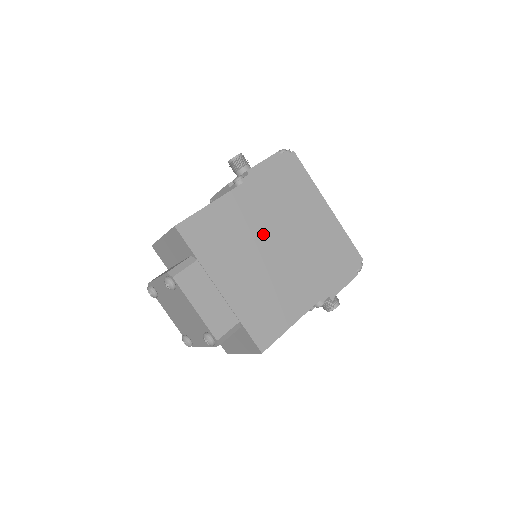
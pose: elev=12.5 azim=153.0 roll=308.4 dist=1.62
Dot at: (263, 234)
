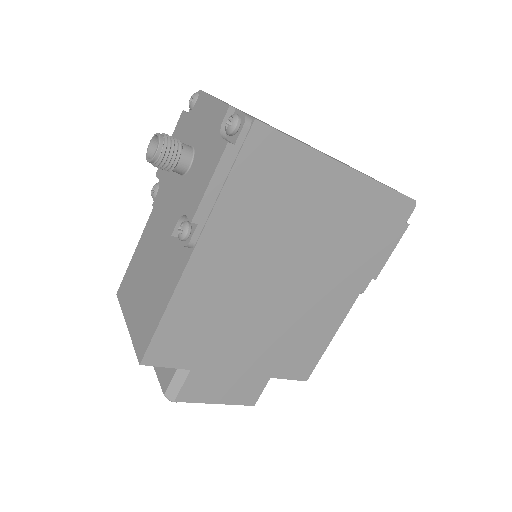
Dot at: (259, 283)
